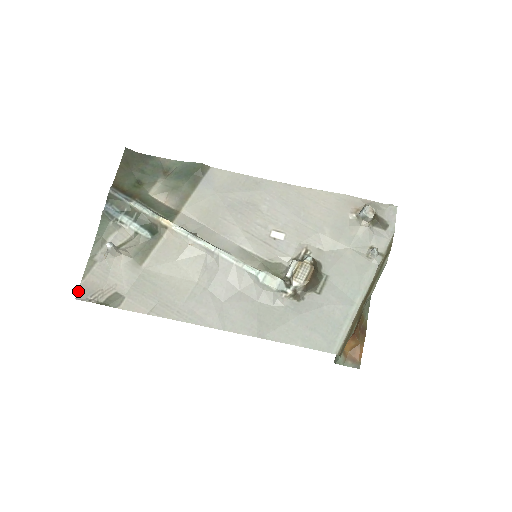
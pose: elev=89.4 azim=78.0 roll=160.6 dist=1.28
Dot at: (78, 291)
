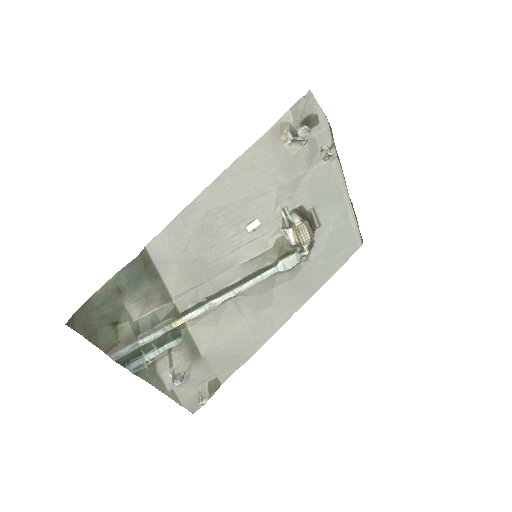
Dot at: (188, 410)
